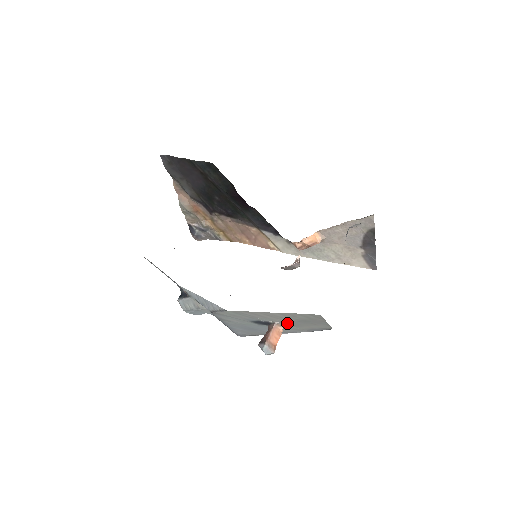
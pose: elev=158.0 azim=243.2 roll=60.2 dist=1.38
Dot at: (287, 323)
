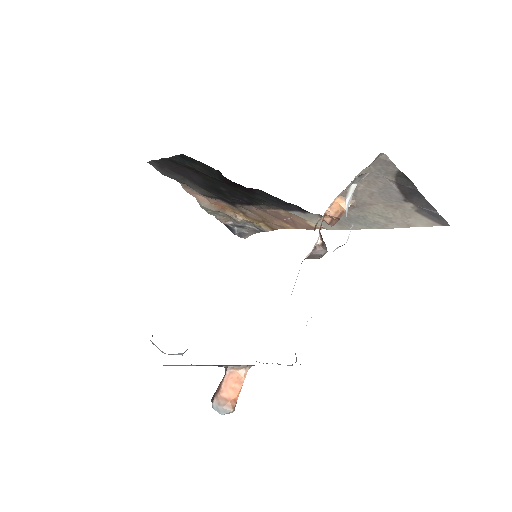
Dot at: (243, 365)
